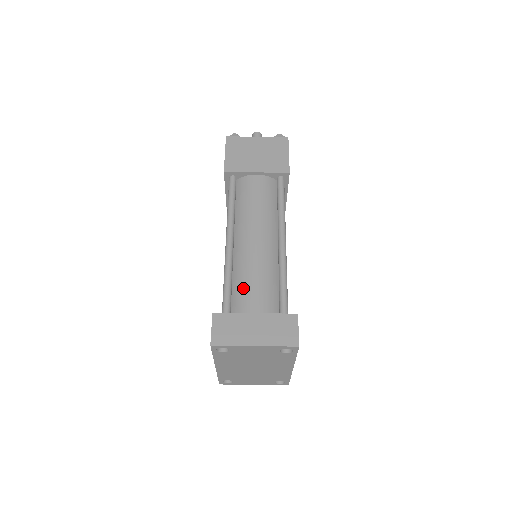
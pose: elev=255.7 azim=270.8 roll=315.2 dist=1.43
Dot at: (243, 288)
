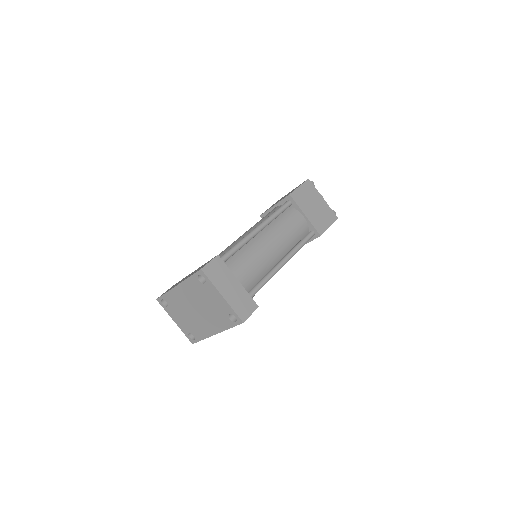
Dot at: (239, 263)
